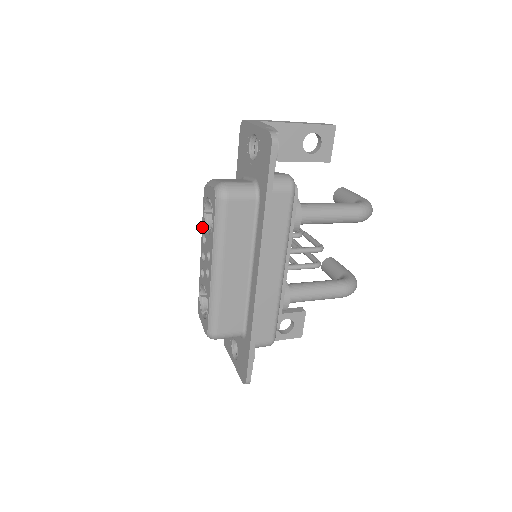
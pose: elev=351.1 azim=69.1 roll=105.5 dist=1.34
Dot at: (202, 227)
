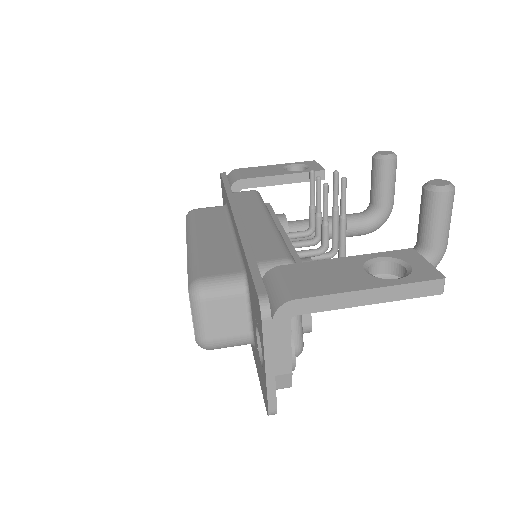
Dot at: (187, 264)
